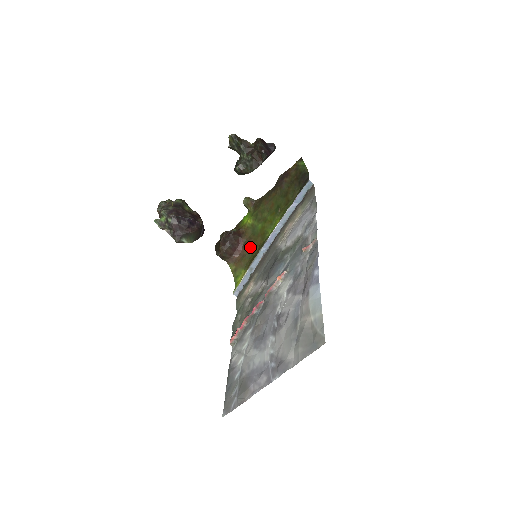
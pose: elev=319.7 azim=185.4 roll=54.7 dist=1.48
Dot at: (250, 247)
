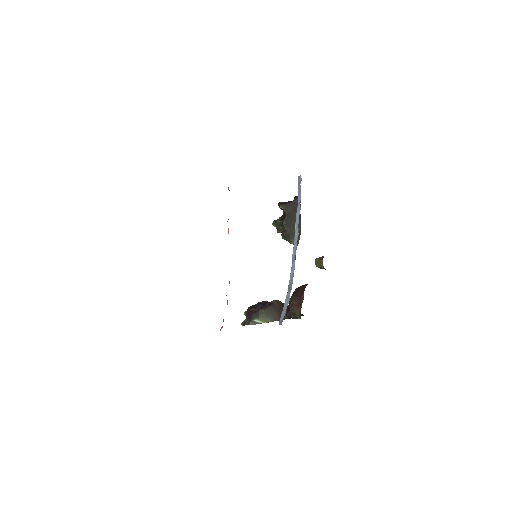
Dot at: occluded
